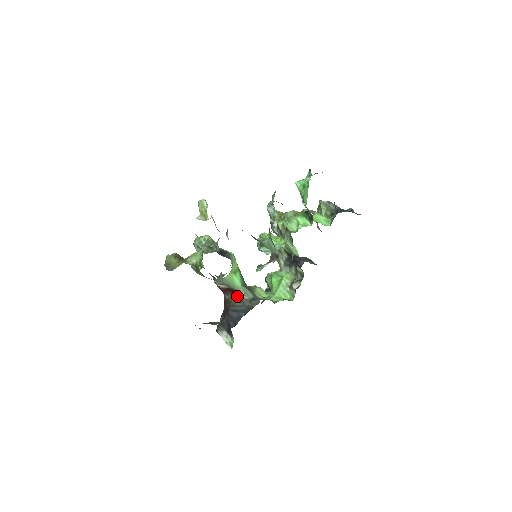
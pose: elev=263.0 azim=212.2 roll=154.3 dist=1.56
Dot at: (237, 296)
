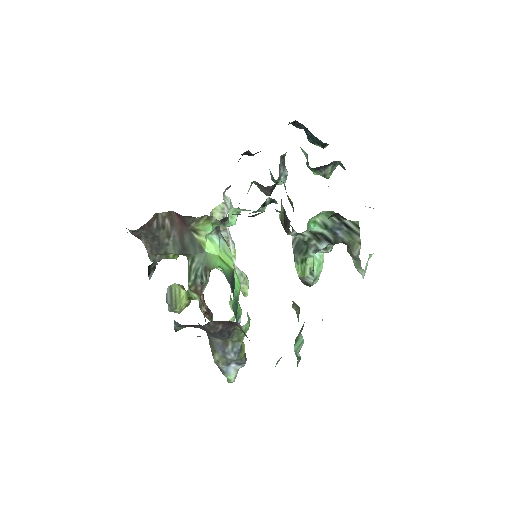
Dot at: occluded
